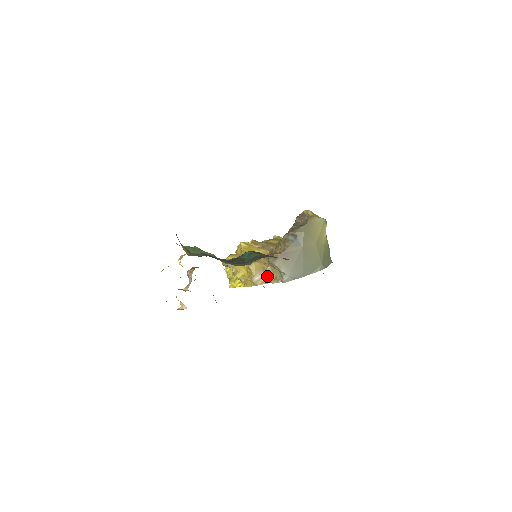
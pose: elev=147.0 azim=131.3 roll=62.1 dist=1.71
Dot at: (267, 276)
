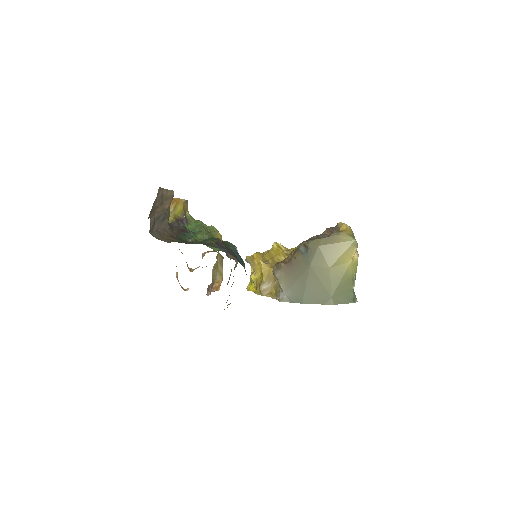
Dot at: (273, 288)
